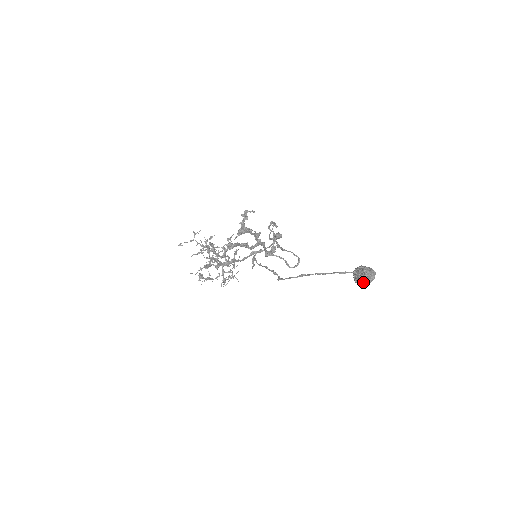
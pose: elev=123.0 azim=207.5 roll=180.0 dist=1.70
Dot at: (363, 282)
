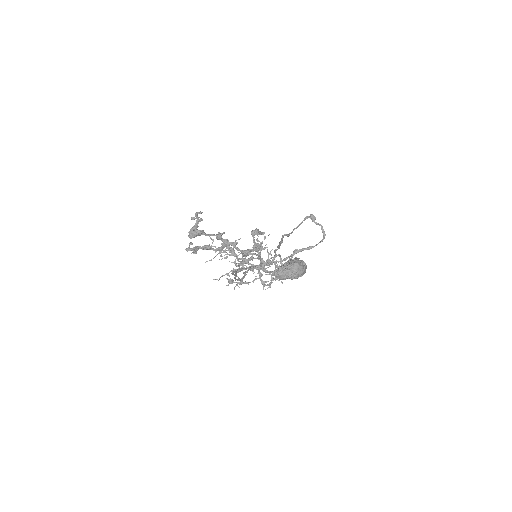
Dot at: (280, 278)
